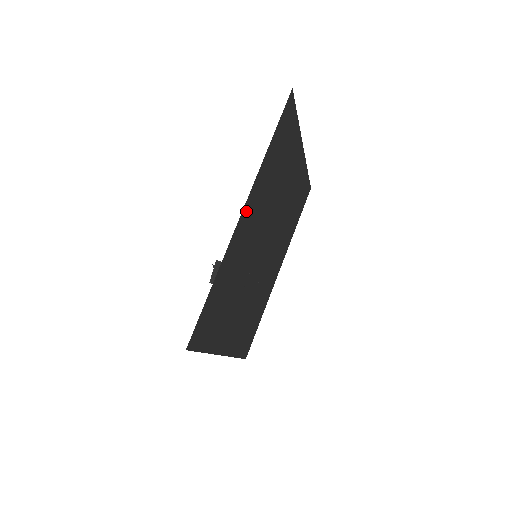
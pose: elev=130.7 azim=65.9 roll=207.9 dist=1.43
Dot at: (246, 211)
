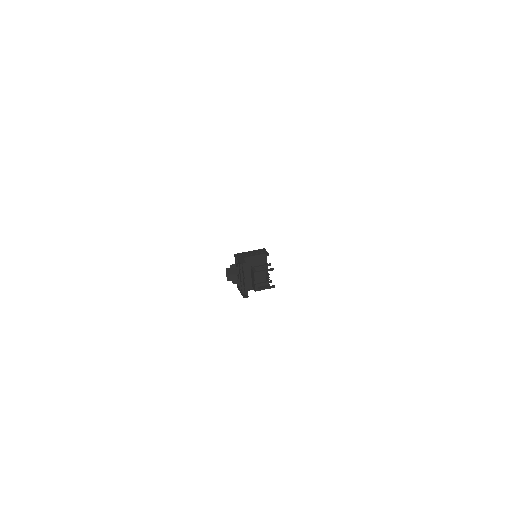
Dot at: occluded
